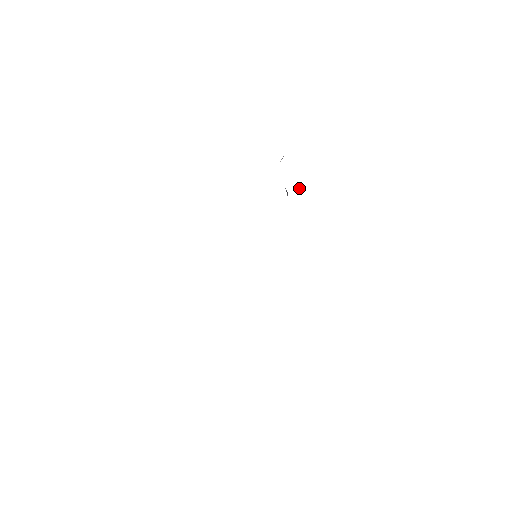
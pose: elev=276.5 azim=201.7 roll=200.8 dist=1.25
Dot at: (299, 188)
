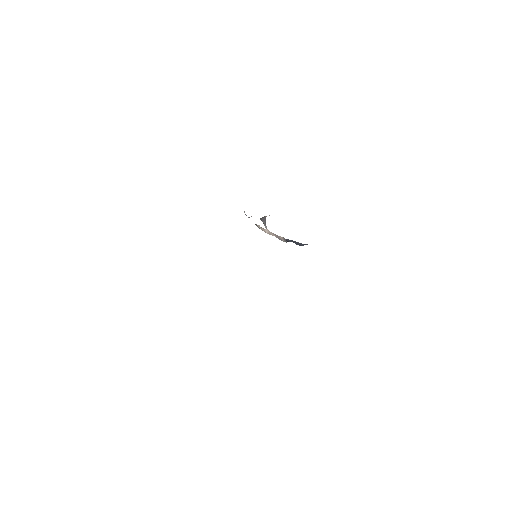
Dot at: (265, 219)
